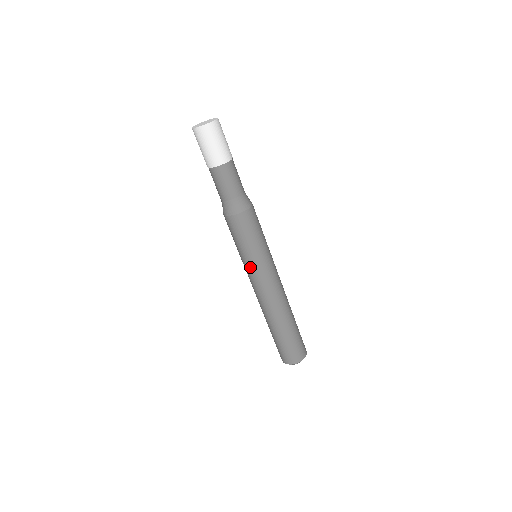
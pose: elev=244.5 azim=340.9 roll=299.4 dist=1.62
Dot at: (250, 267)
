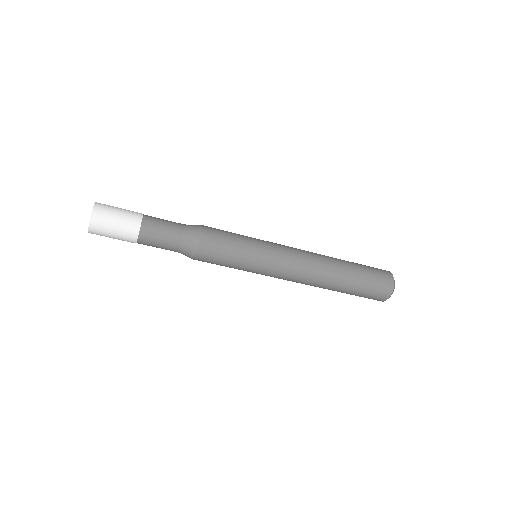
Dot at: occluded
